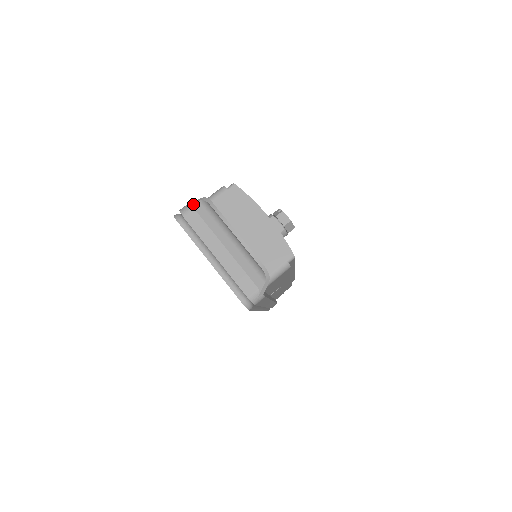
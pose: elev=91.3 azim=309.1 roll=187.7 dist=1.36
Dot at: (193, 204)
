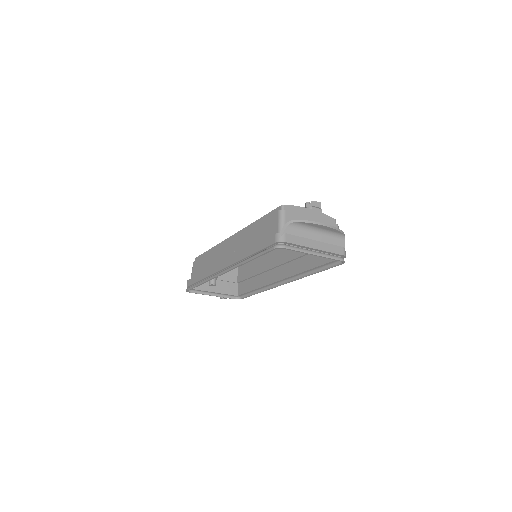
Dot at: (284, 231)
